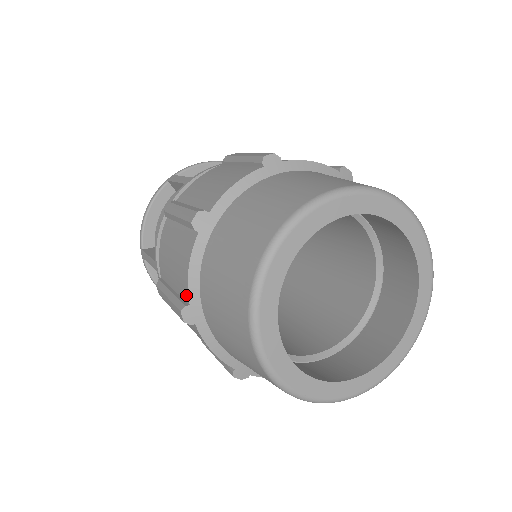
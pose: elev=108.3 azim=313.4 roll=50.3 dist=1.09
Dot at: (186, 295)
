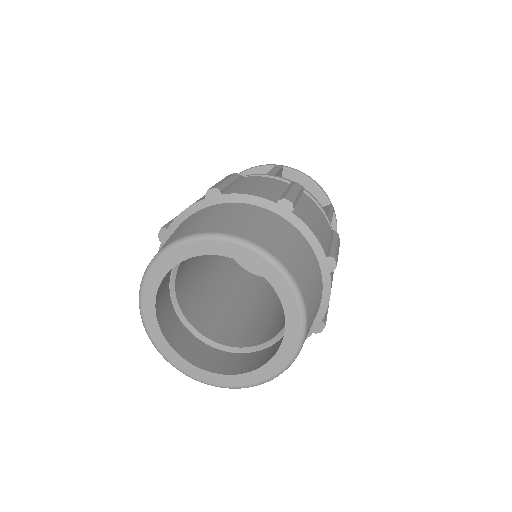
Dot at: (172, 223)
